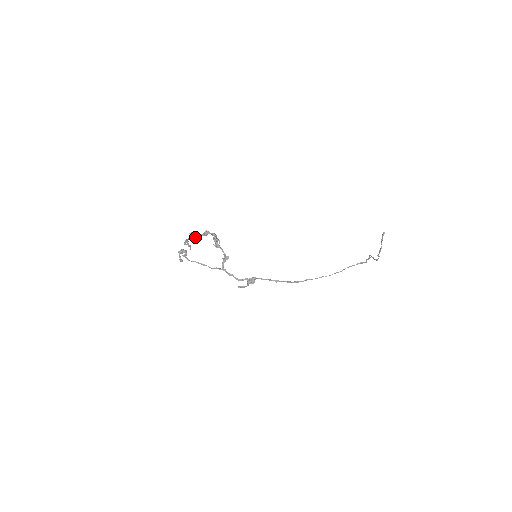
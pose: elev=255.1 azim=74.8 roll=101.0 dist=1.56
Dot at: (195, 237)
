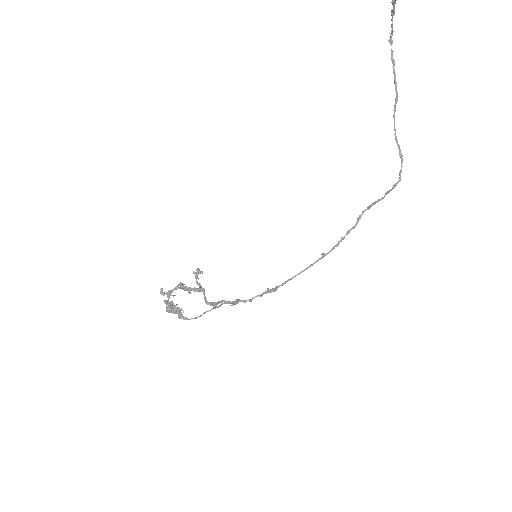
Dot at: occluded
